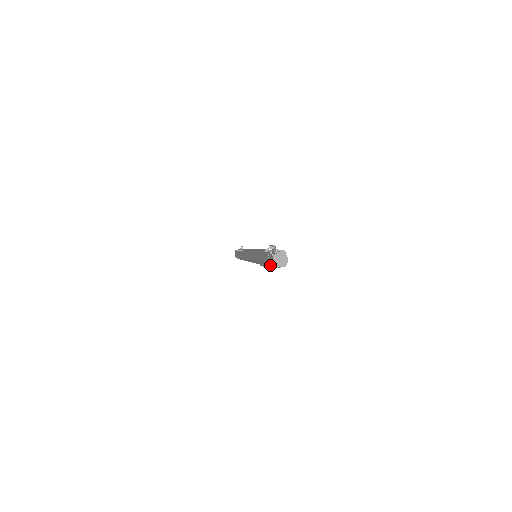
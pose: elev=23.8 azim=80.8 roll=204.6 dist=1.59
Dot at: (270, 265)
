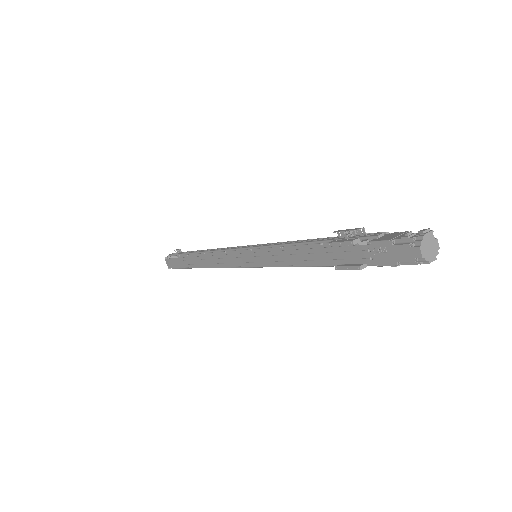
Dot at: (398, 264)
